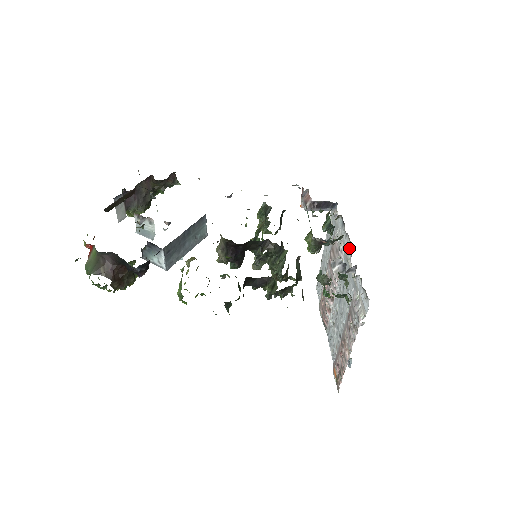
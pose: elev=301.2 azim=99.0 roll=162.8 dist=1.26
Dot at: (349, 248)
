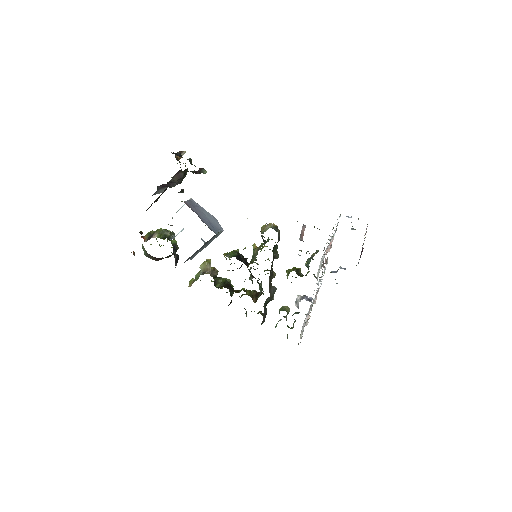
Dot at: occluded
